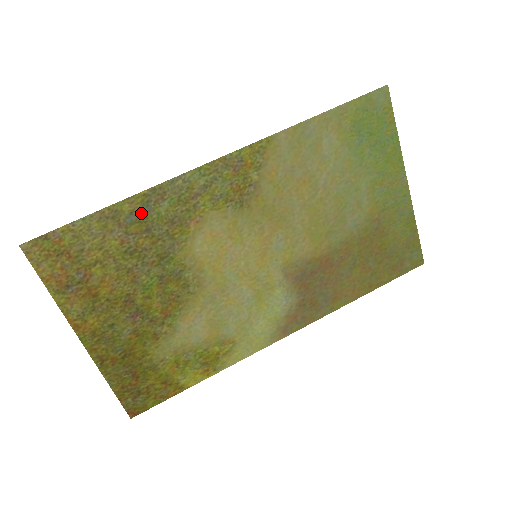
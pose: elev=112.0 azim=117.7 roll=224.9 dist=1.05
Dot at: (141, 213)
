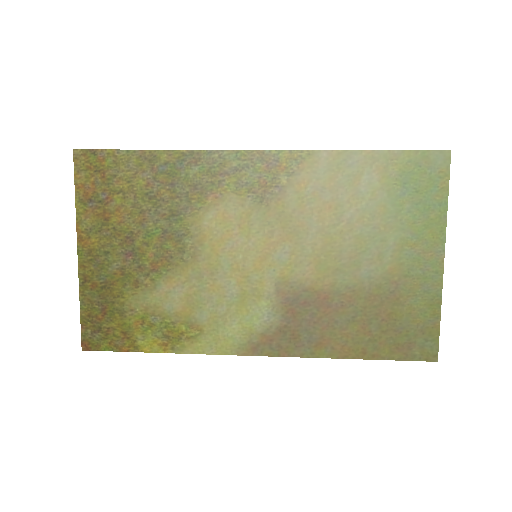
Dot at: (173, 167)
